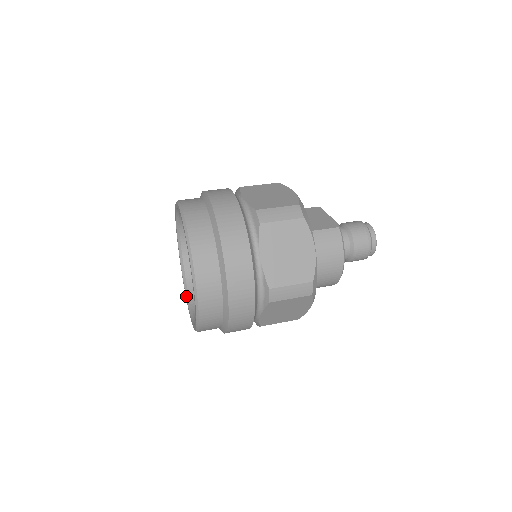
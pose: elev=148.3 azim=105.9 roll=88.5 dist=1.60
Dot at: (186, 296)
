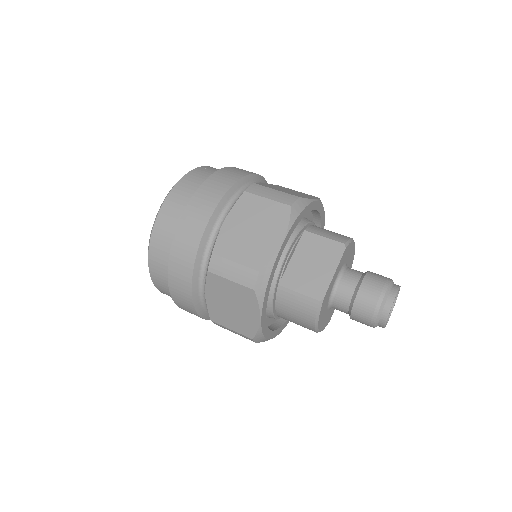
Dot at: occluded
